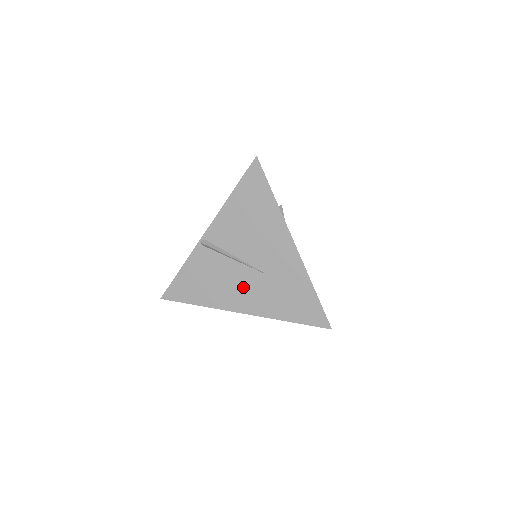
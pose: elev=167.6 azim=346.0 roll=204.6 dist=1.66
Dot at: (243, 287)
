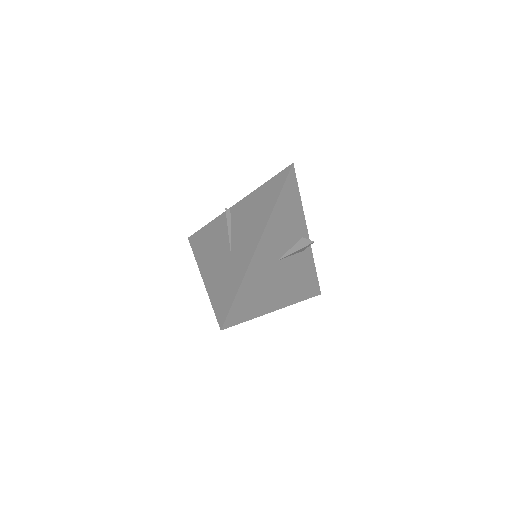
Dot at: (217, 257)
